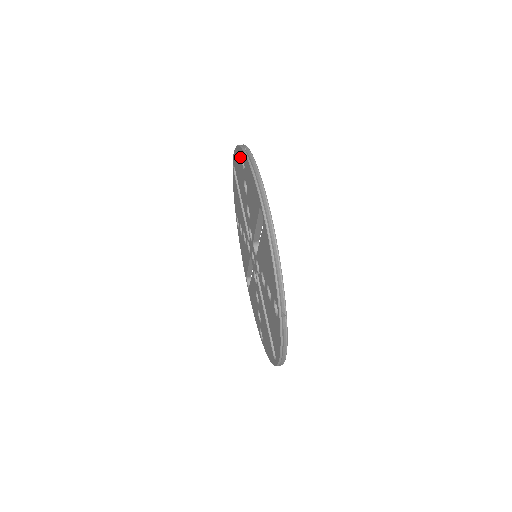
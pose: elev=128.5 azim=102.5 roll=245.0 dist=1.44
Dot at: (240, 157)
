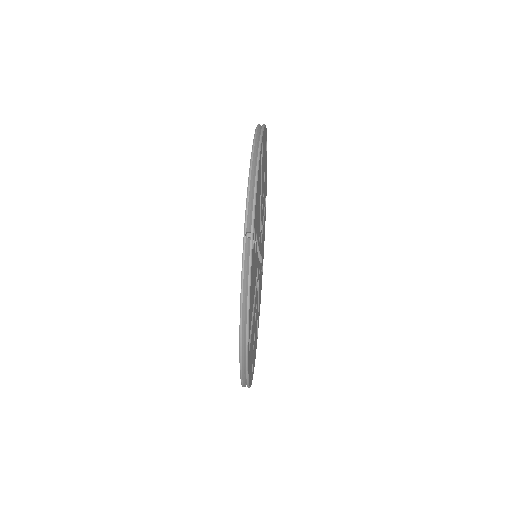
Dot at: occluded
